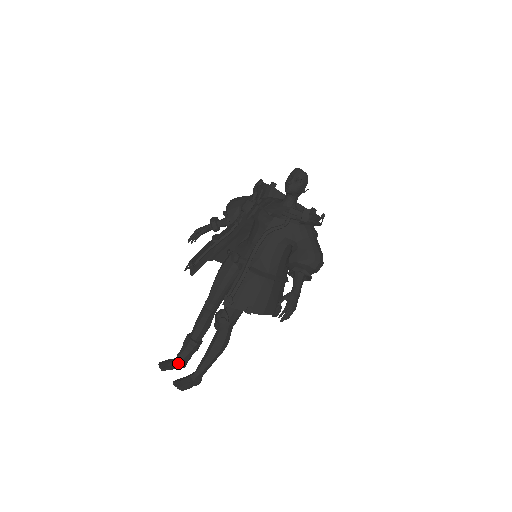
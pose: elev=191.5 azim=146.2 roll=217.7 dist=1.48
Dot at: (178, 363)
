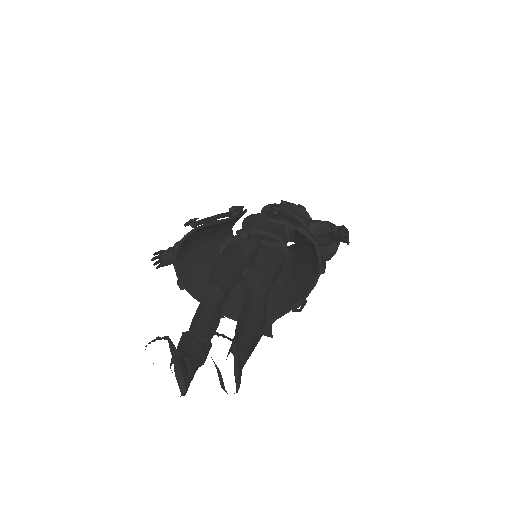
Dot at: (181, 360)
